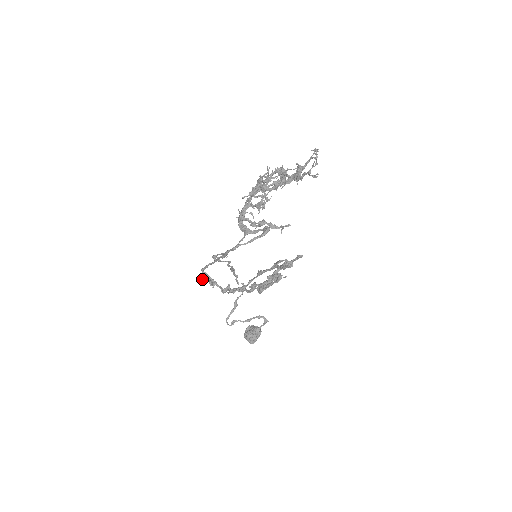
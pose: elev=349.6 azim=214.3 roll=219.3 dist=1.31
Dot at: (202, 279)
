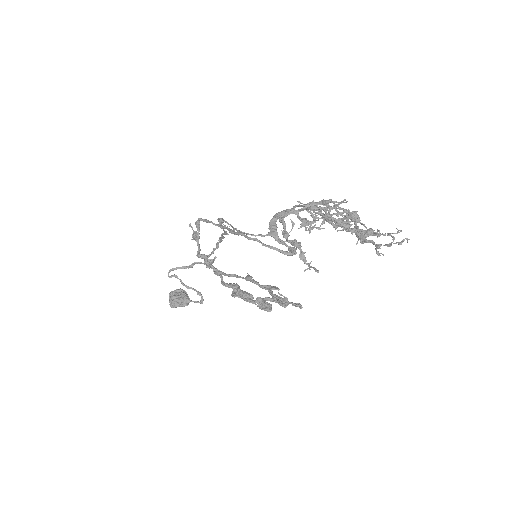
Dot at: occluded
